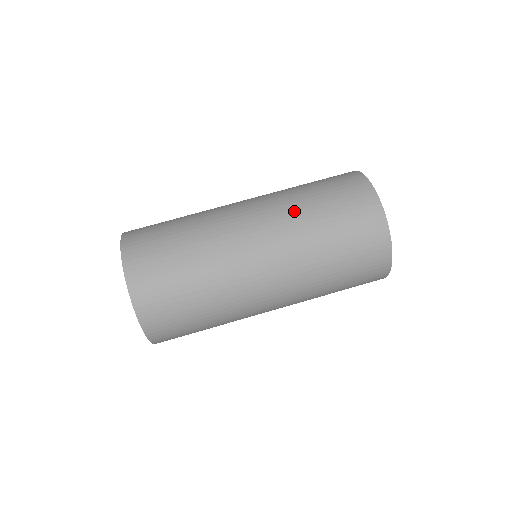
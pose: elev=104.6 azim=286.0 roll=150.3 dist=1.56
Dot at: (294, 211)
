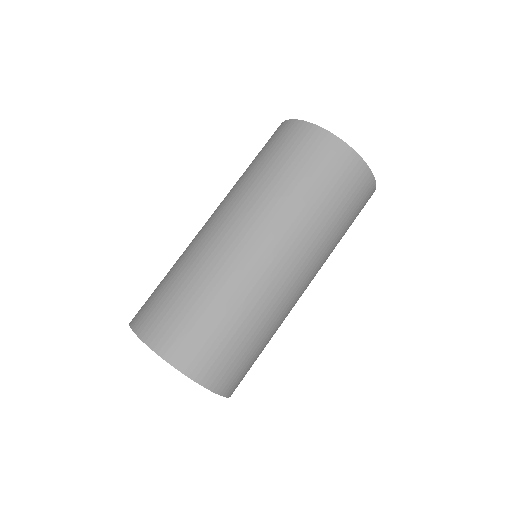
Dot at: (273, 198)
